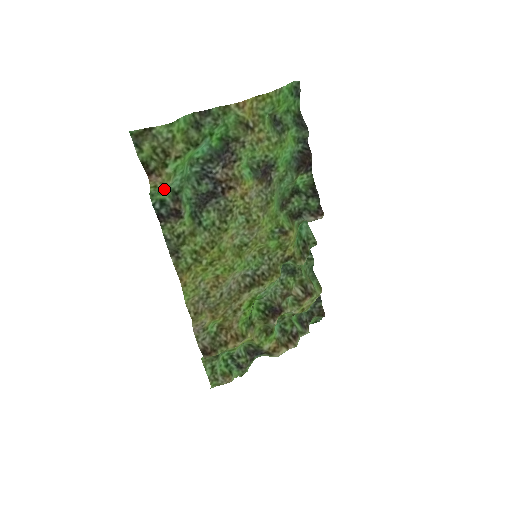
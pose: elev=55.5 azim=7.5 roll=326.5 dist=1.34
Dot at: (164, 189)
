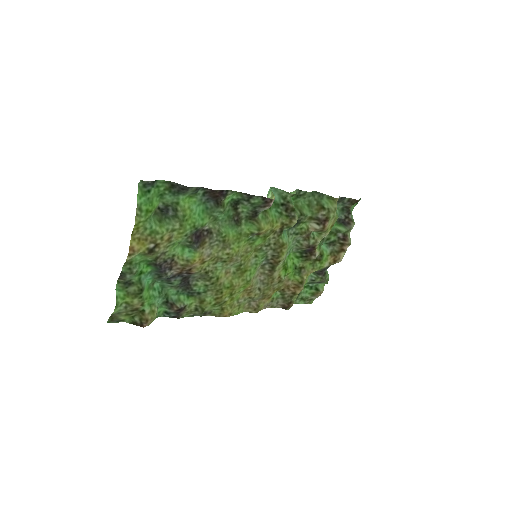
Dot at: (159, 308)
